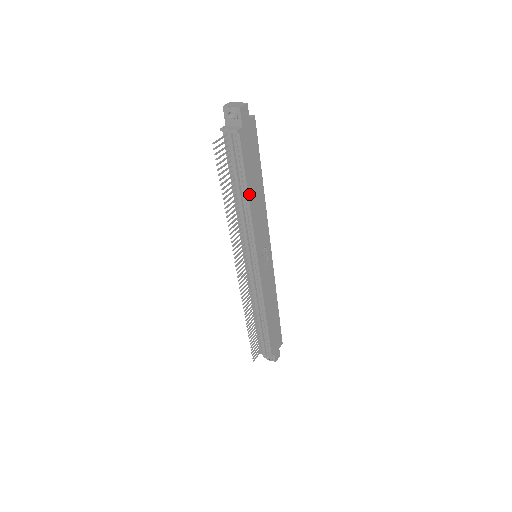
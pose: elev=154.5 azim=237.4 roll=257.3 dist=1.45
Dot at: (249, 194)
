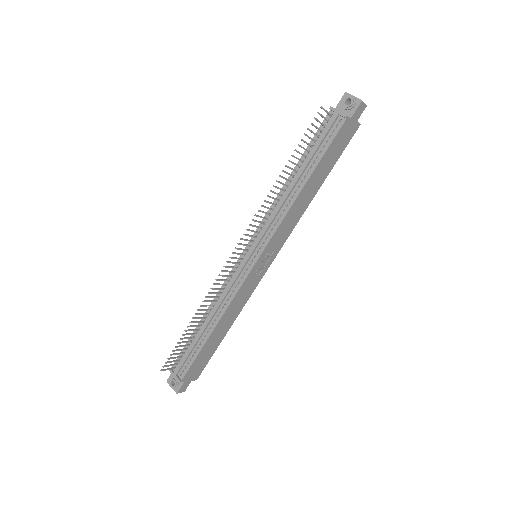
Dot at: (307, 183)
